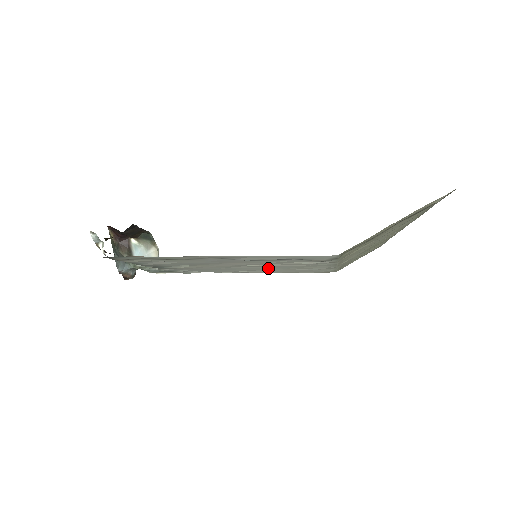
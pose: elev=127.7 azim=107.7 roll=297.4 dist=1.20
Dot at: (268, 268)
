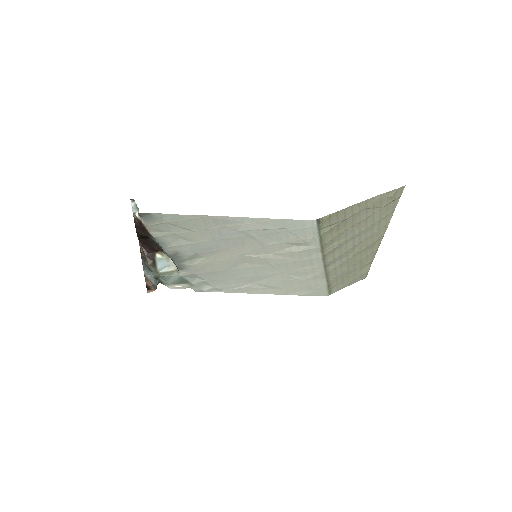
Dot at: (267, 271)
